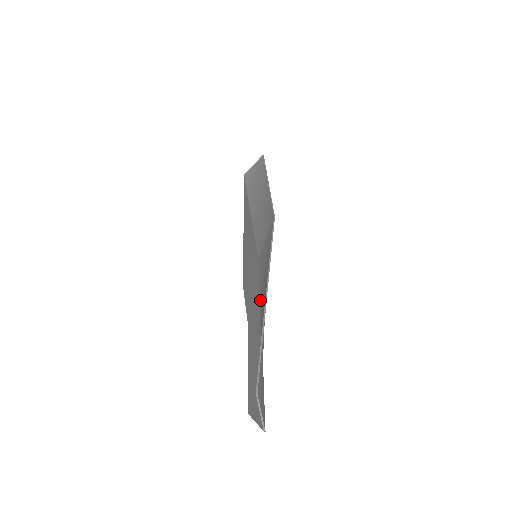
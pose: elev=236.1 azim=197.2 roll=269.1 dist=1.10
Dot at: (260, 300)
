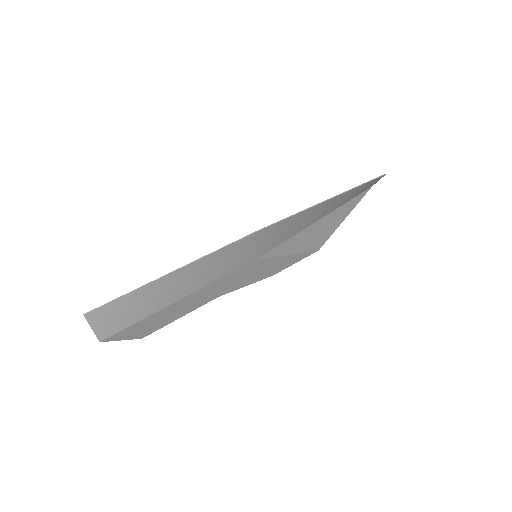
Dot at: (202, 283)
